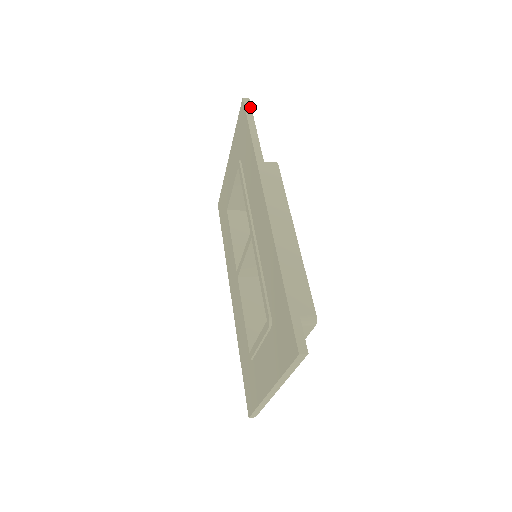
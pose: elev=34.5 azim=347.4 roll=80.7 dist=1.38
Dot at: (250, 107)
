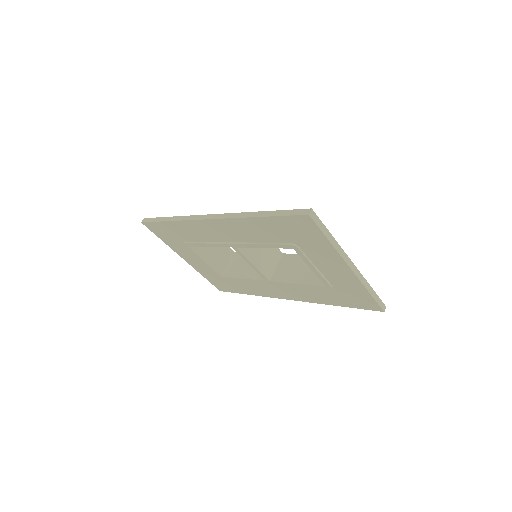
Dot at: (149, 219)
